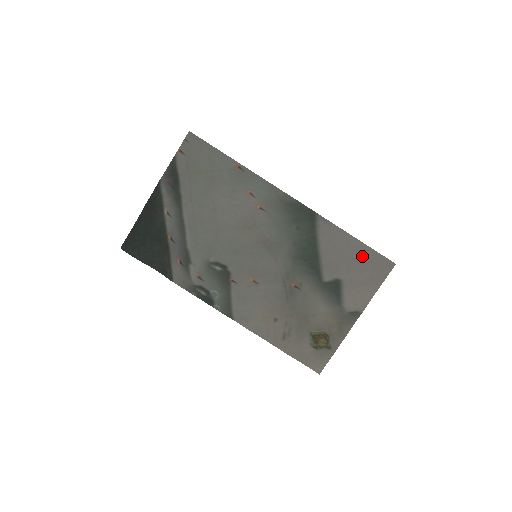
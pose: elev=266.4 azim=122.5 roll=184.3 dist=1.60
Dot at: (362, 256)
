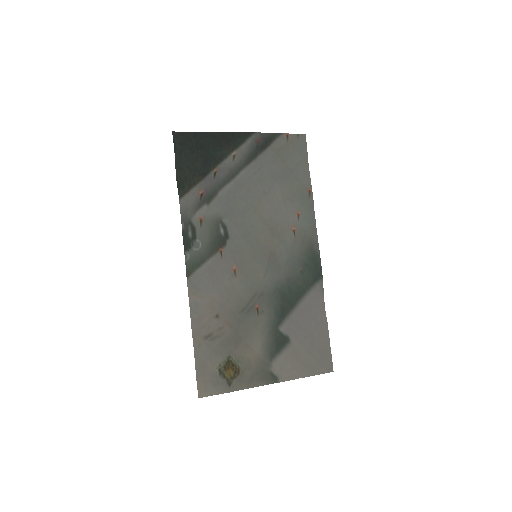
Dot at: (319, 341)
